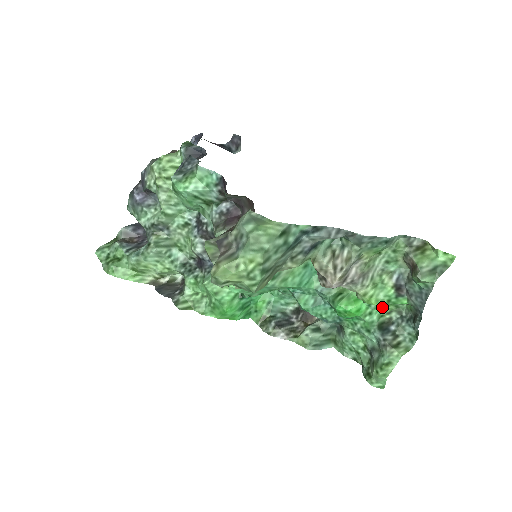
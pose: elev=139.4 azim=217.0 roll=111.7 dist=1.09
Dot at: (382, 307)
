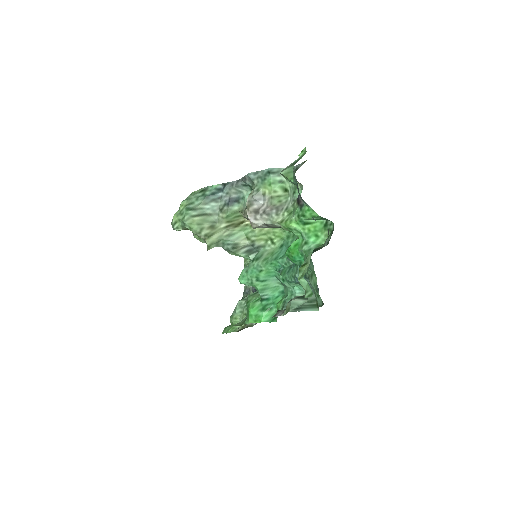
Dot at: (316, 235)
